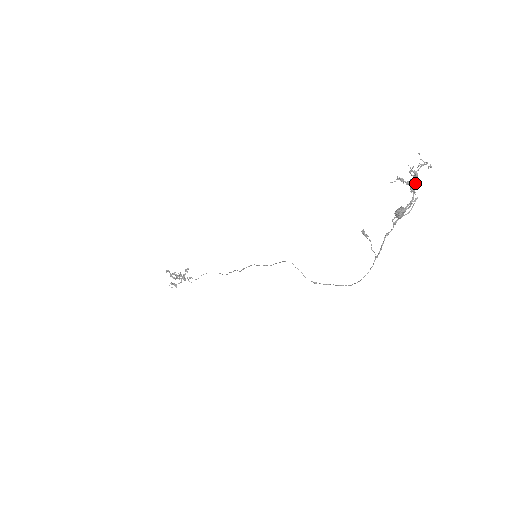
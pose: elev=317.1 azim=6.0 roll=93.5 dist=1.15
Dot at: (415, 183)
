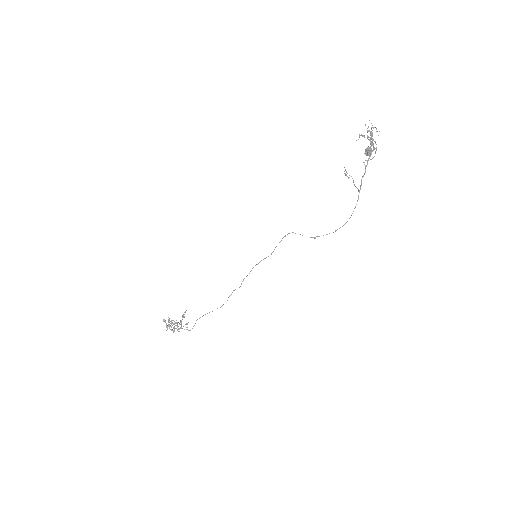
Dot at: (372, 140)
